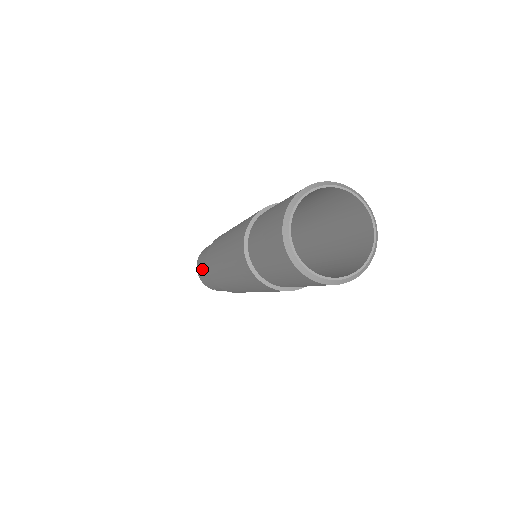
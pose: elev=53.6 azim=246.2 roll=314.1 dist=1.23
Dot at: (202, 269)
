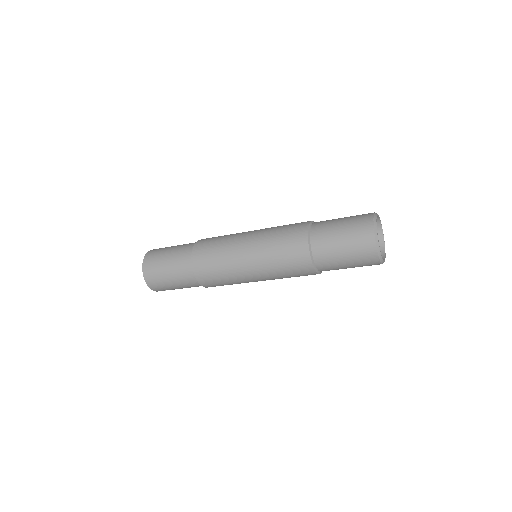
Dot at: (169, 278)
